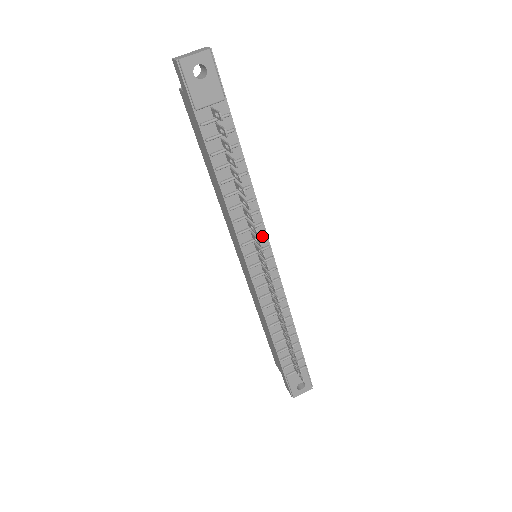
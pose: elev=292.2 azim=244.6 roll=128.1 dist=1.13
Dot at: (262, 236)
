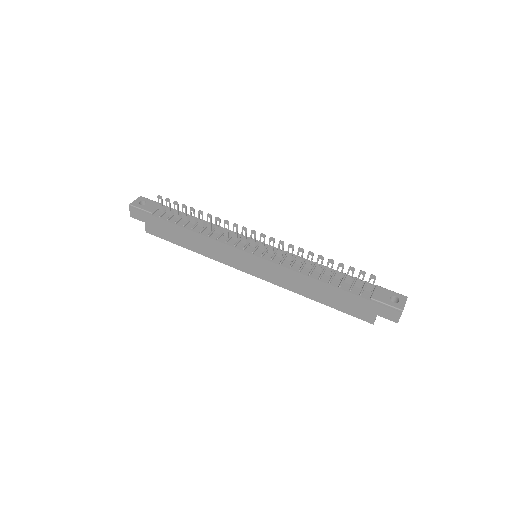
Dot at: occluded
